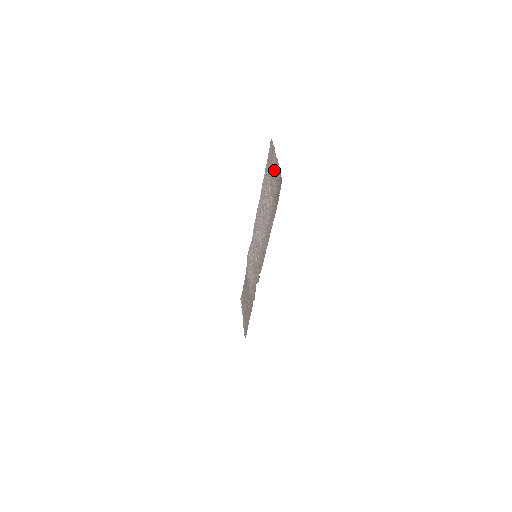
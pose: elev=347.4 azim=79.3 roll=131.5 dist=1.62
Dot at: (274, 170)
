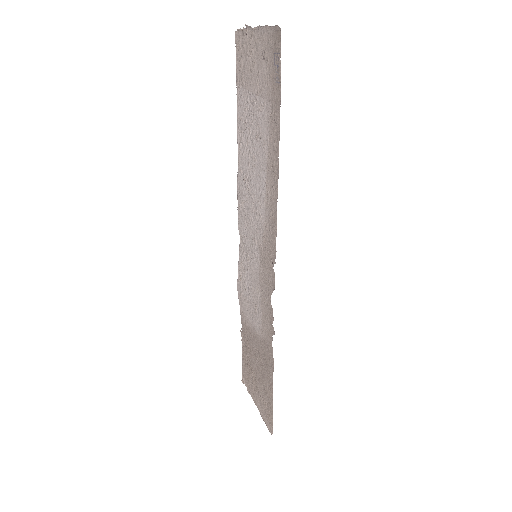
Dot at: (256, 54)
